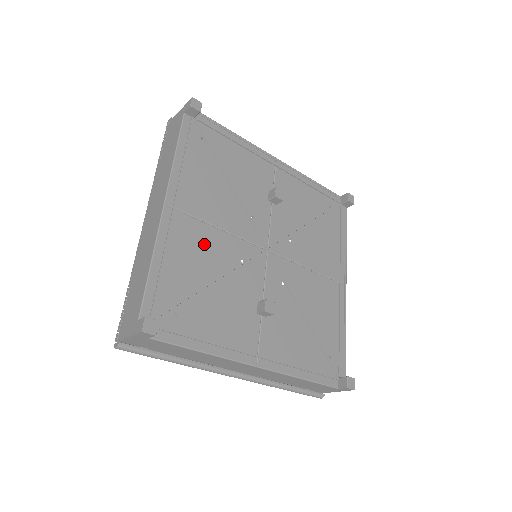
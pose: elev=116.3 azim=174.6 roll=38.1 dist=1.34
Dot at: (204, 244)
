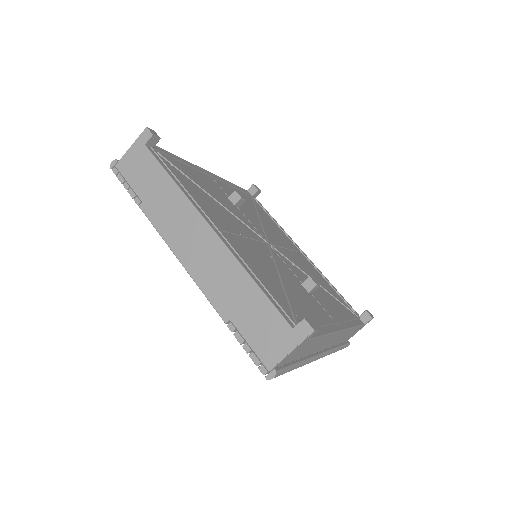
Dot at: (251, 252)
